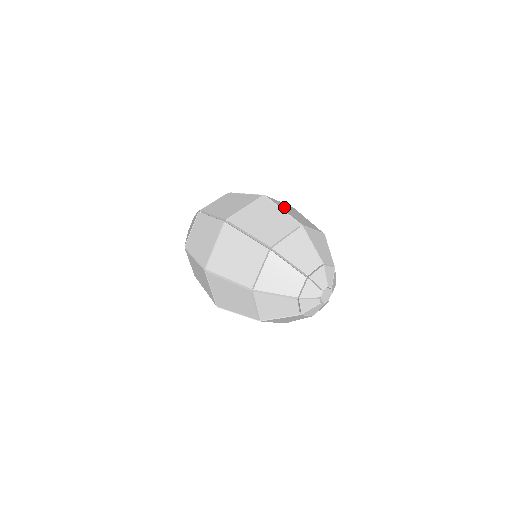
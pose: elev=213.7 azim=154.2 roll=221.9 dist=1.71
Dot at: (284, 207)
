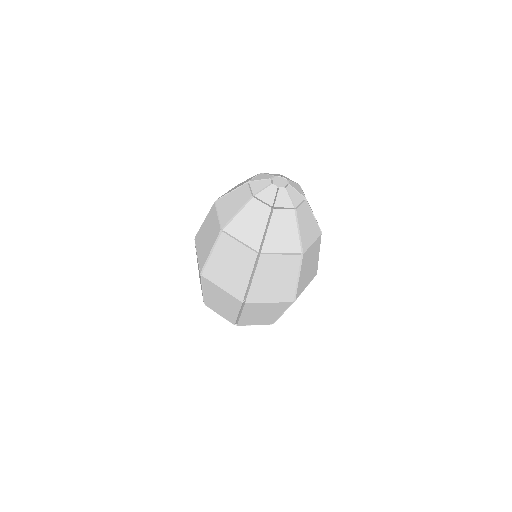
Dot at: occluded
